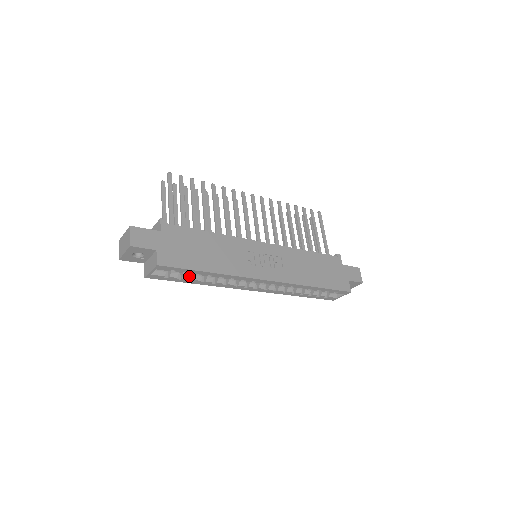
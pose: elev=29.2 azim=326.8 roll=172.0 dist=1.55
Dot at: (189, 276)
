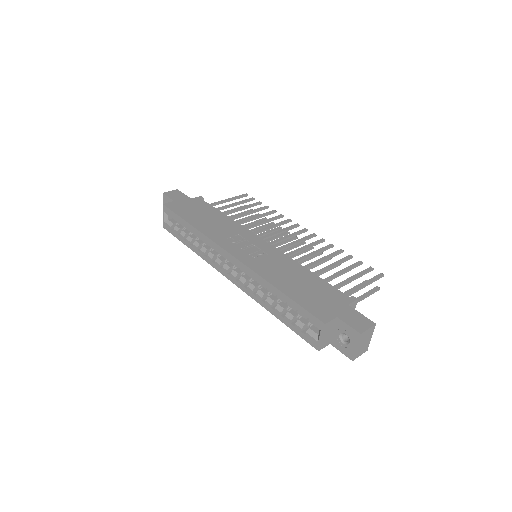
Dot at: (185, 234)
